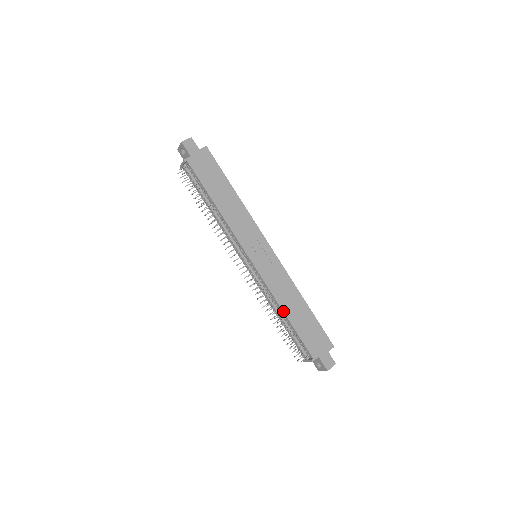
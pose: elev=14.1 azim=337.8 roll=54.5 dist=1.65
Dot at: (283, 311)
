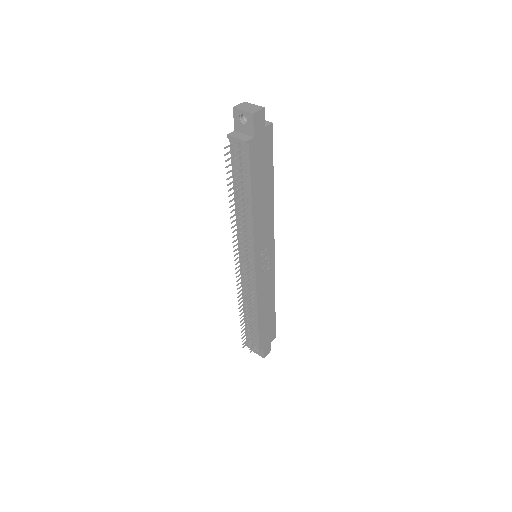
Dot at: (258, 314)
